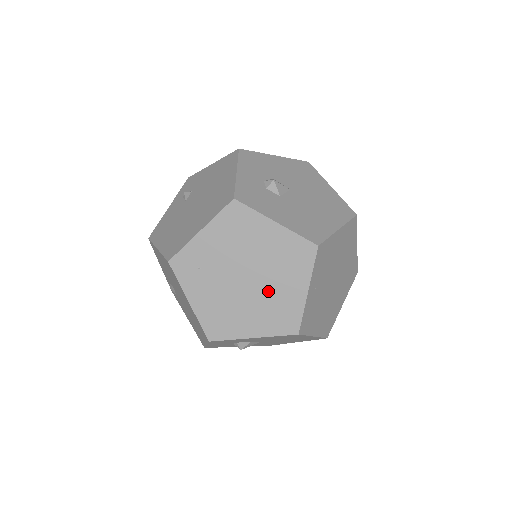
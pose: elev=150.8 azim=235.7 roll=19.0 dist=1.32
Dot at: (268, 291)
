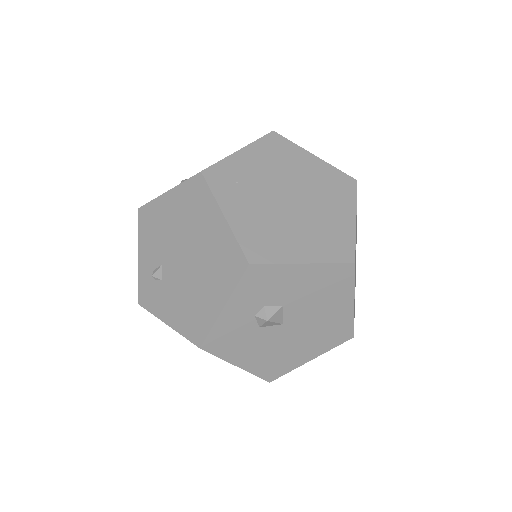
Dot at: (315, 214)
